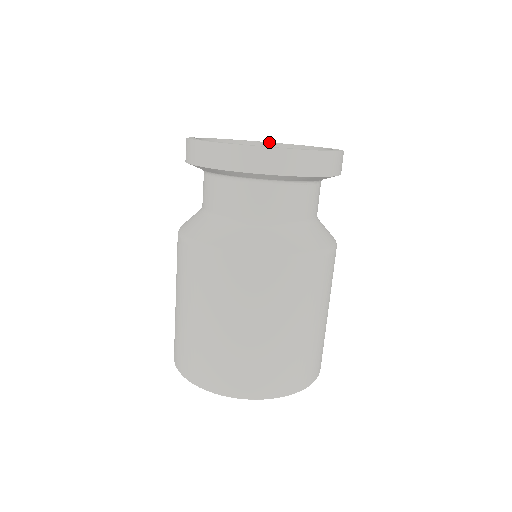
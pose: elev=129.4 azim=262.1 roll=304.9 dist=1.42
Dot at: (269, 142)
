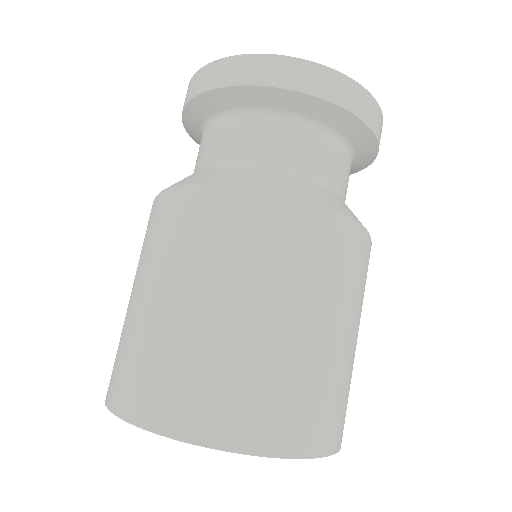
Dot at: occluded
